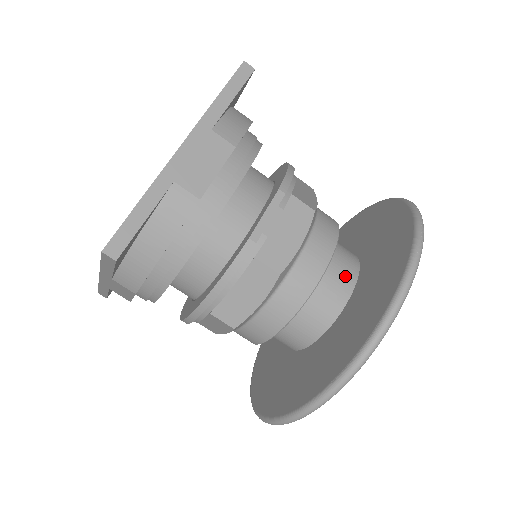
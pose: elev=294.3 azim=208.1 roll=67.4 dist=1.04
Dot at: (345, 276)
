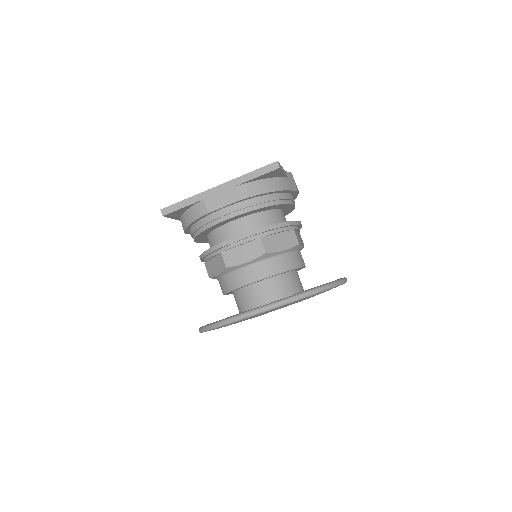
Dot at: (268, 295)
